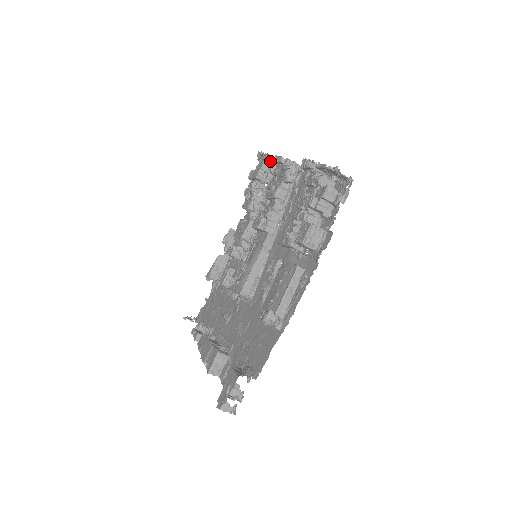
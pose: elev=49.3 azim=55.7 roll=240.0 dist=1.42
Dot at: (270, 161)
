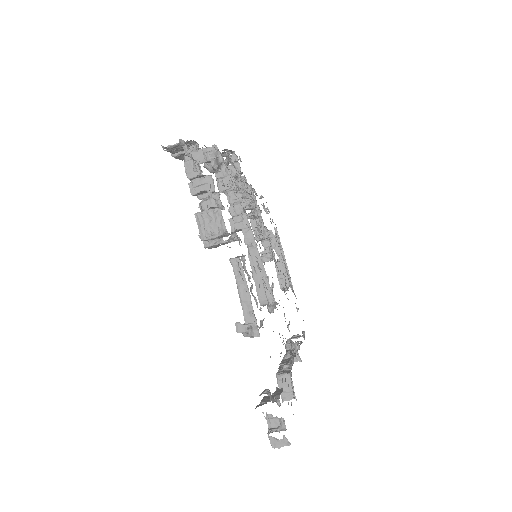
Dot at: occluded
